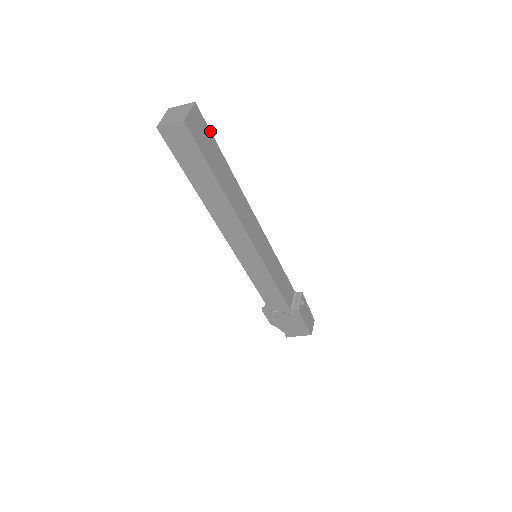
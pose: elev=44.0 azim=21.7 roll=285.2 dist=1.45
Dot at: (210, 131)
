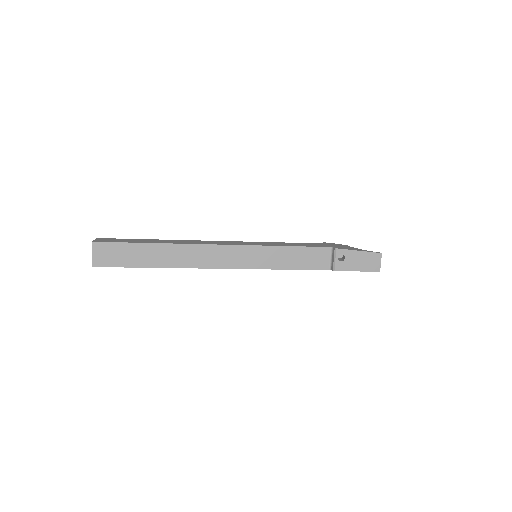
Dot at: (120, 243)
